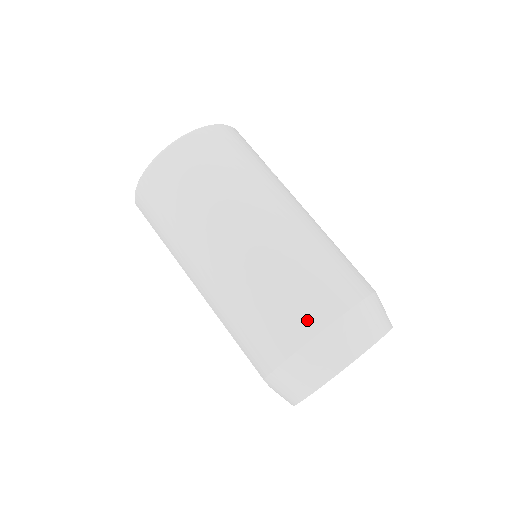
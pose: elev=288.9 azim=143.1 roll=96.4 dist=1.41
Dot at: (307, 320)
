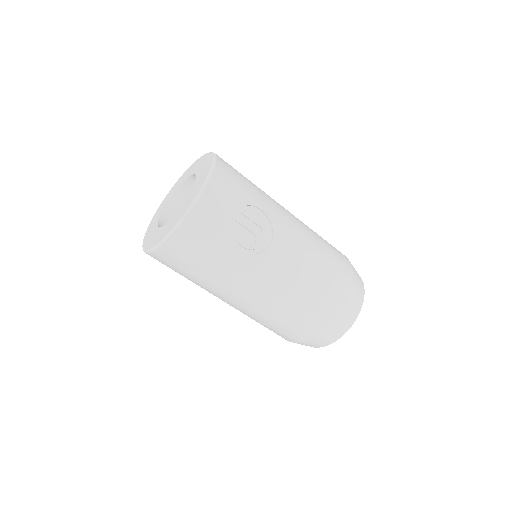
Dot at: (281, 336)
